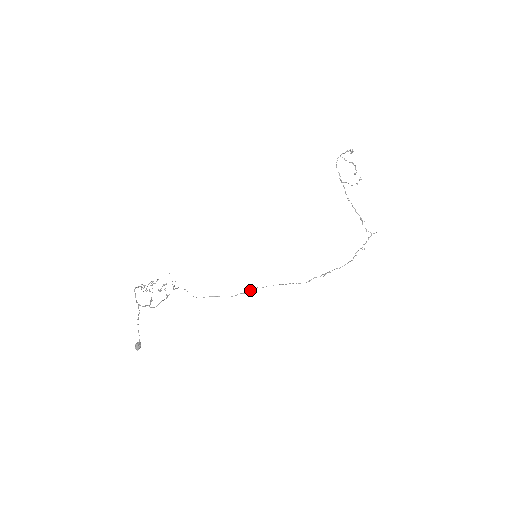
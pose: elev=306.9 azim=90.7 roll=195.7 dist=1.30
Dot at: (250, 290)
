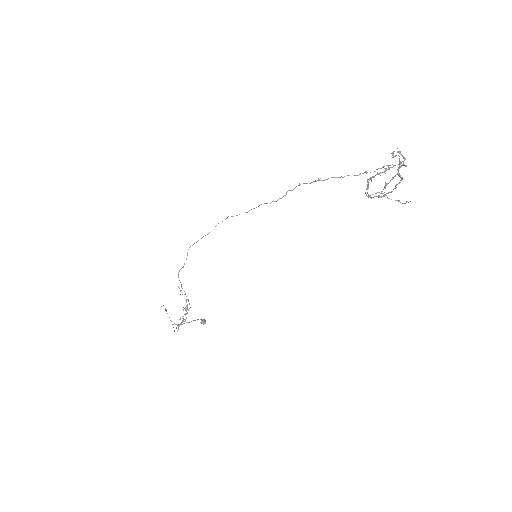
Dot at: occluded
